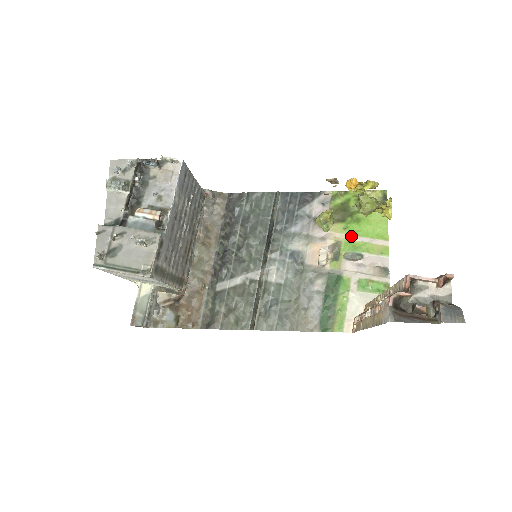
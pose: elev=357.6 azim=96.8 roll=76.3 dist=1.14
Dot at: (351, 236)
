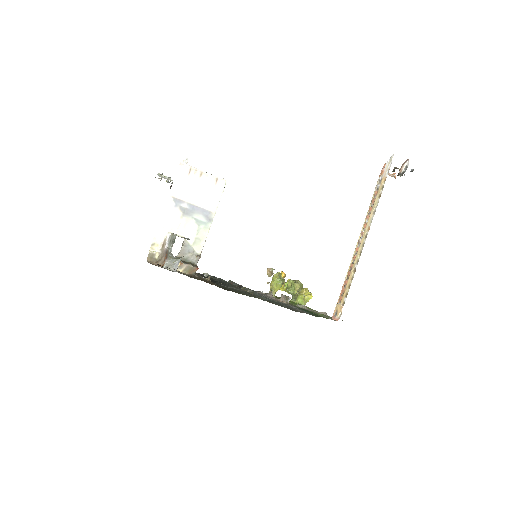
Dot at: (292, 303)
